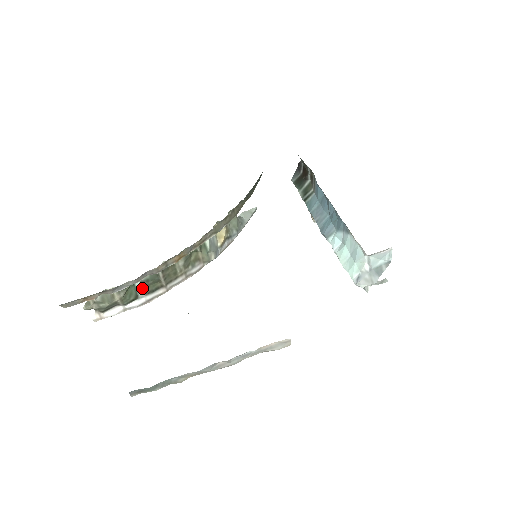
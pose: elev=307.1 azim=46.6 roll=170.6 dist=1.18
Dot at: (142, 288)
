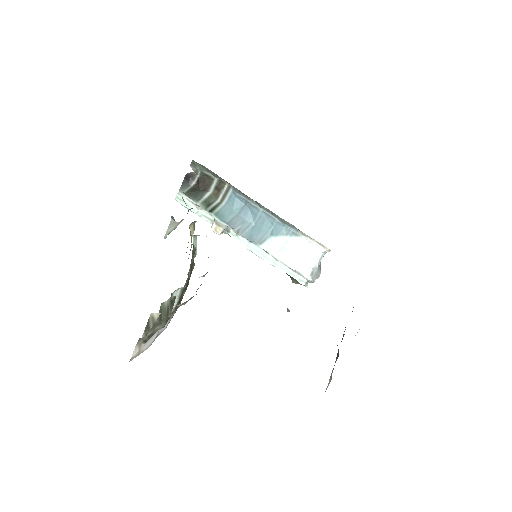
Dot at: (178, 300)
